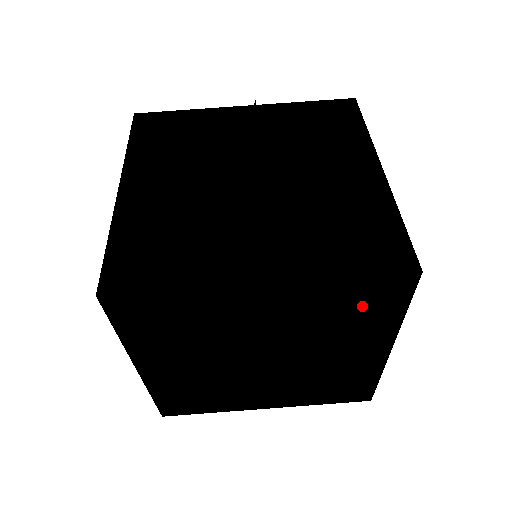
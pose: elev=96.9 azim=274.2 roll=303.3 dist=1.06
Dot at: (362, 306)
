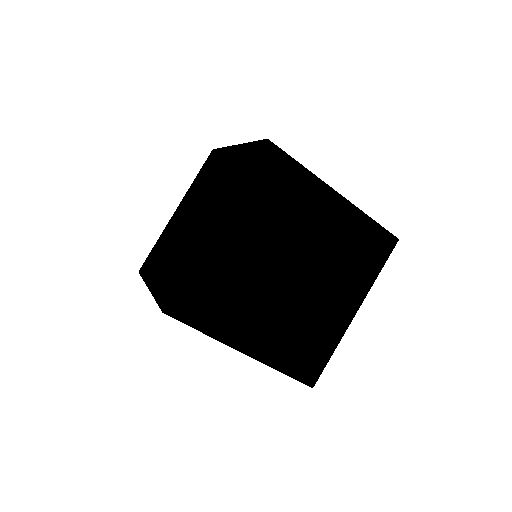
Dot at: (277, 185)
